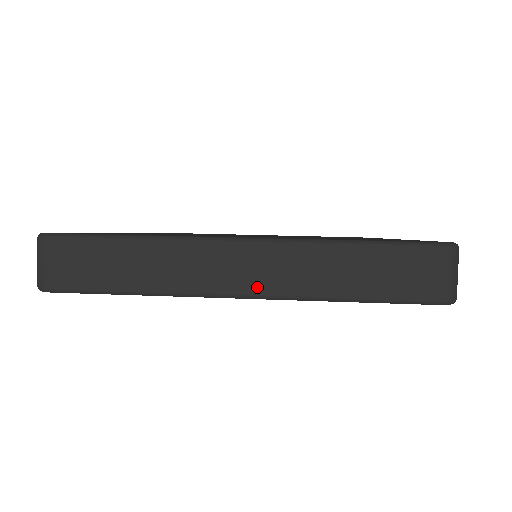
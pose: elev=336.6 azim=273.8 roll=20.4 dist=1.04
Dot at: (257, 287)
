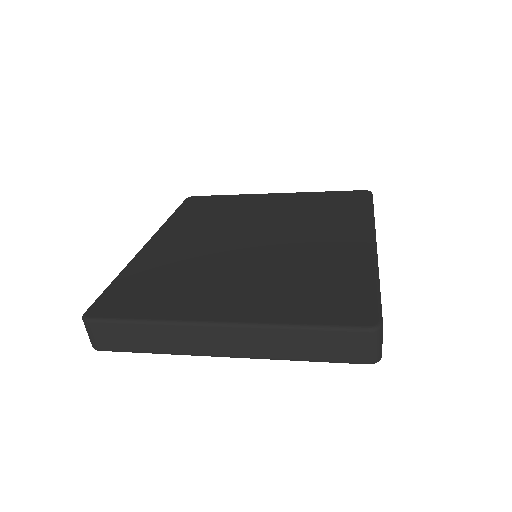
Dot at: (234, 352)
